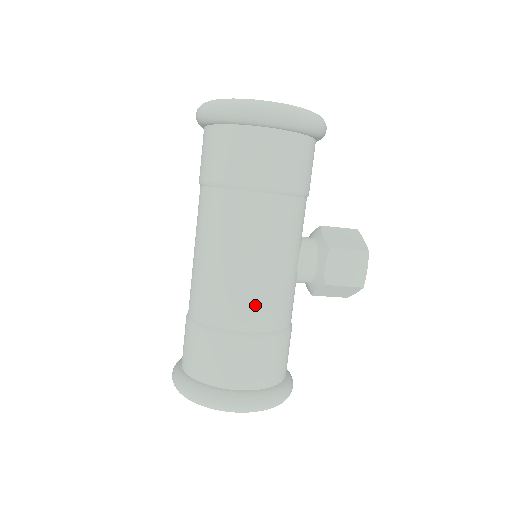
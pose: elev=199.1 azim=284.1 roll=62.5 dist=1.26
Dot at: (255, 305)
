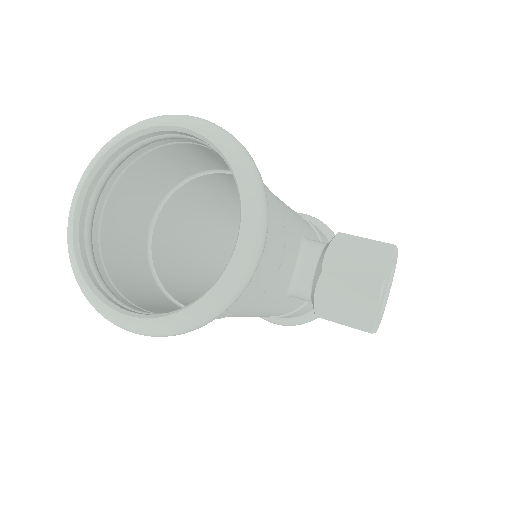
Dot at: occluded
